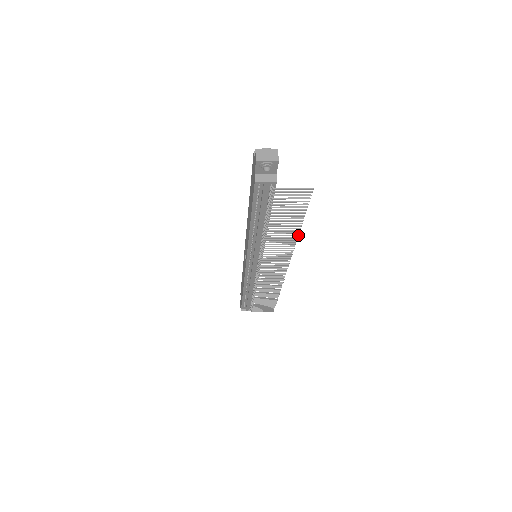
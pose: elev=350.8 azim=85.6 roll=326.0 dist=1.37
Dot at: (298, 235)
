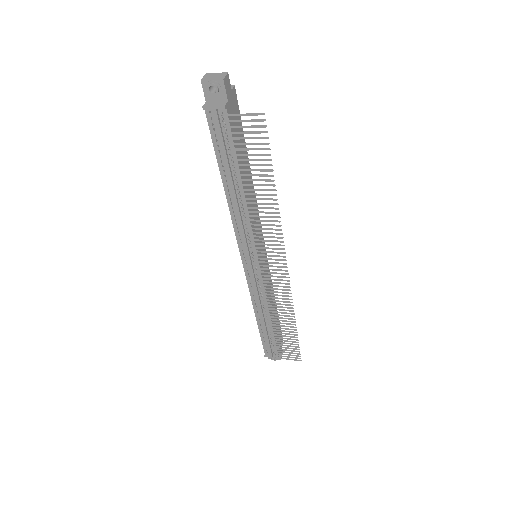
Dot at: (277, 203)
